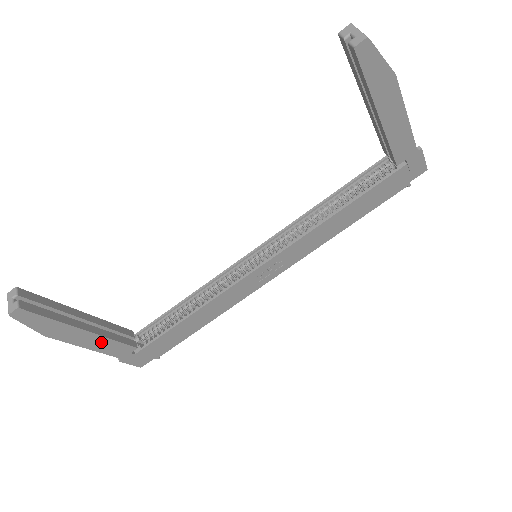
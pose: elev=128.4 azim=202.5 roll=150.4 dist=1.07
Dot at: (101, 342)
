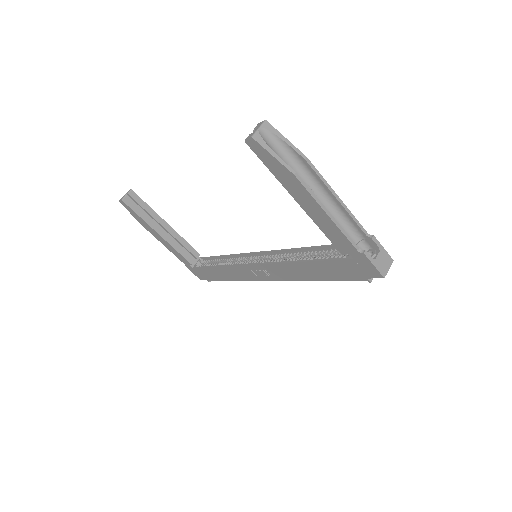
Dot at: (170, 246)
